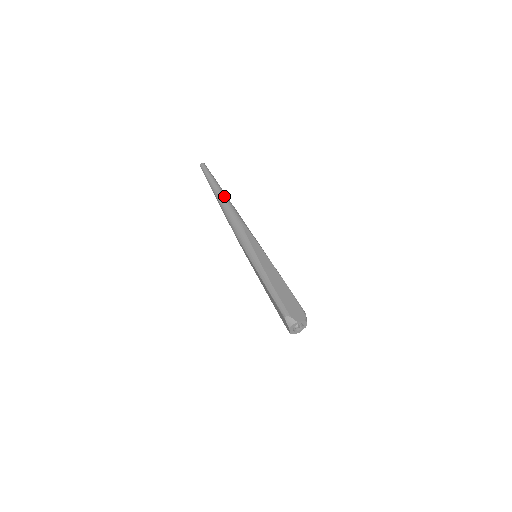
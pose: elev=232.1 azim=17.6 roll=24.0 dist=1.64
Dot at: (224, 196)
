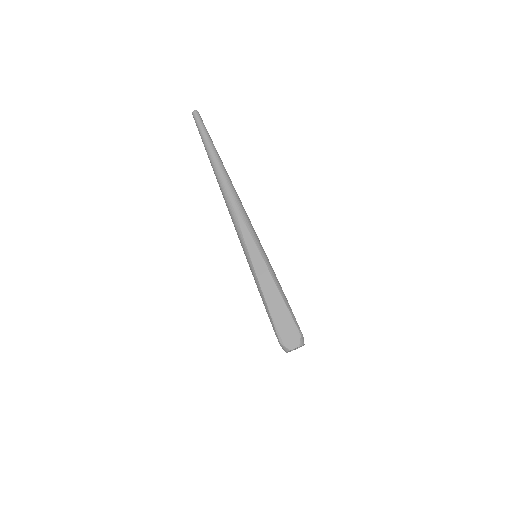
Dot at: (218, 170)
